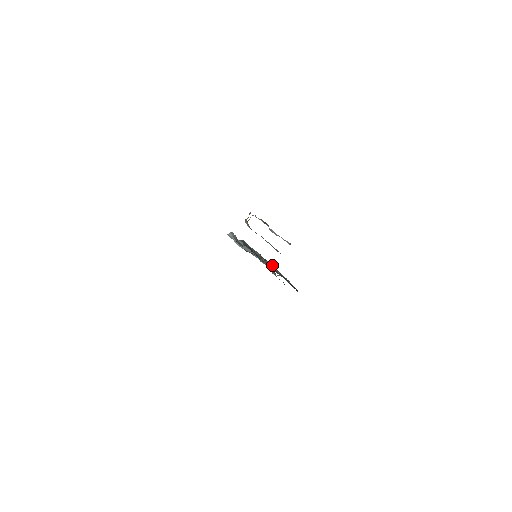
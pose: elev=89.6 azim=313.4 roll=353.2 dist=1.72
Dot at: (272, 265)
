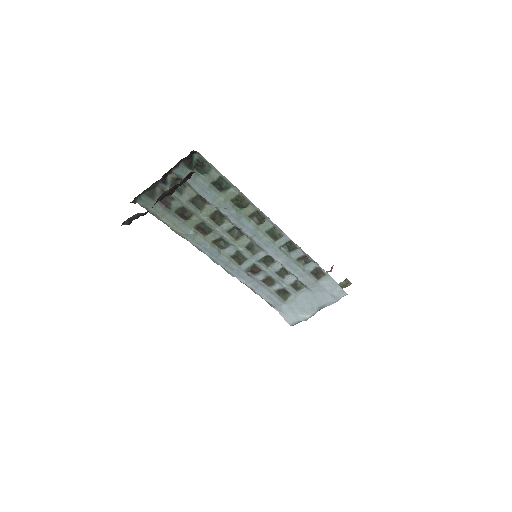
Dot at: (295, 256)
